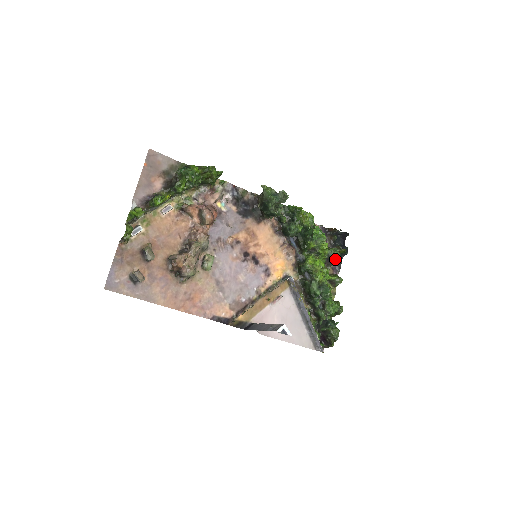
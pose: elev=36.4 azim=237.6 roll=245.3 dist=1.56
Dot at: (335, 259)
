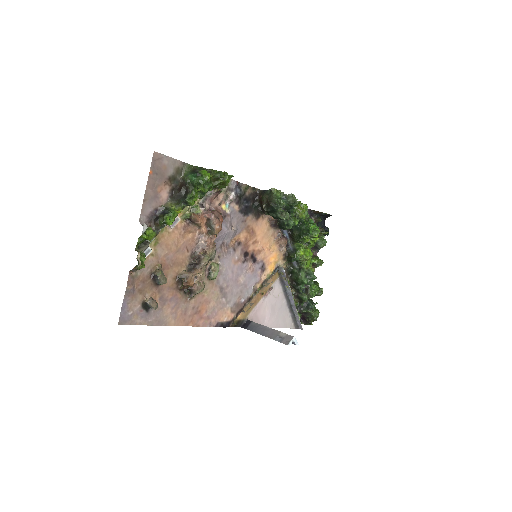
Dot at: occluded
